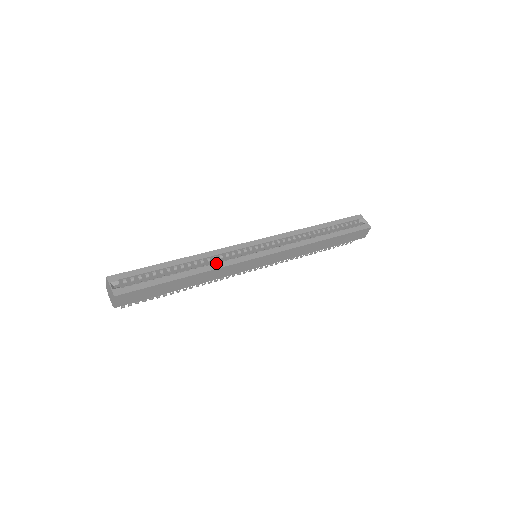
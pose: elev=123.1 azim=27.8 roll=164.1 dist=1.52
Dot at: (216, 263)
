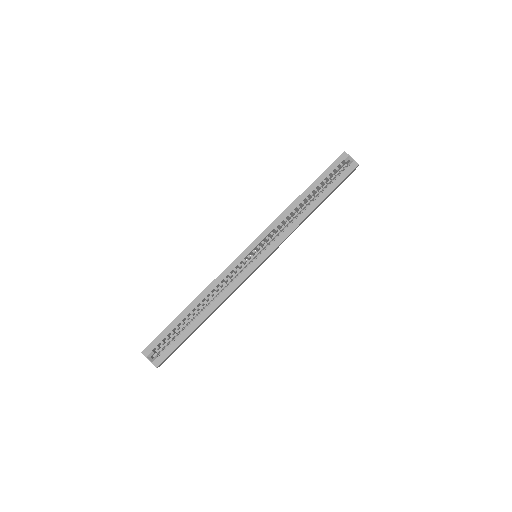
Dot at: (224, 291)
